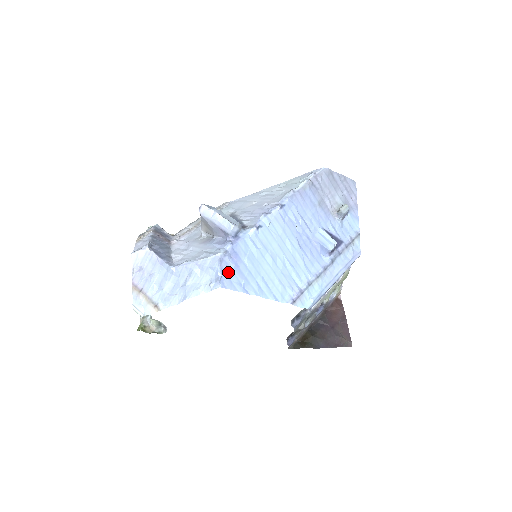
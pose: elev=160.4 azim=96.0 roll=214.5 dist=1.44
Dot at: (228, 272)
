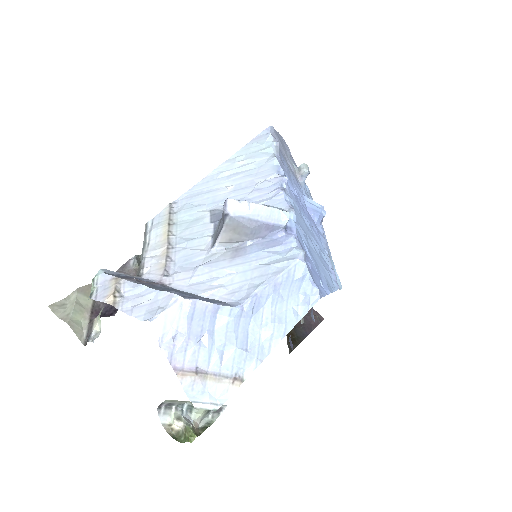
Dot at: (312, 276)
